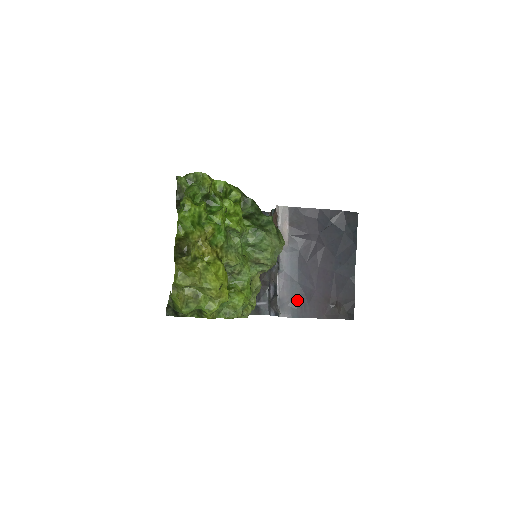
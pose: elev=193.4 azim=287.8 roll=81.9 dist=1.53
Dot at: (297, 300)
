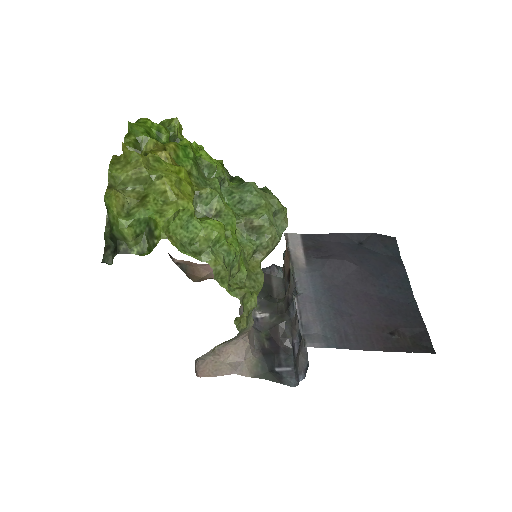
Dot at: (331, 326)
